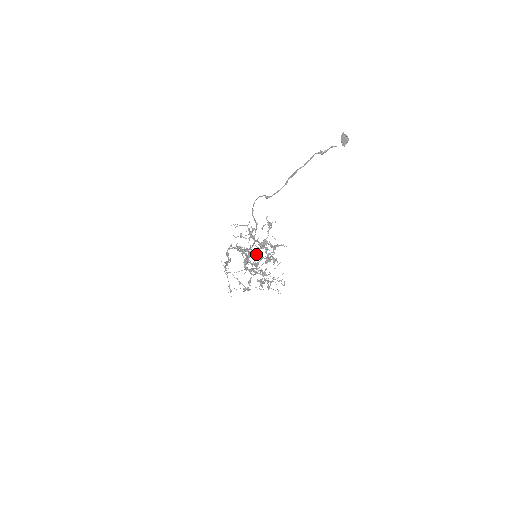
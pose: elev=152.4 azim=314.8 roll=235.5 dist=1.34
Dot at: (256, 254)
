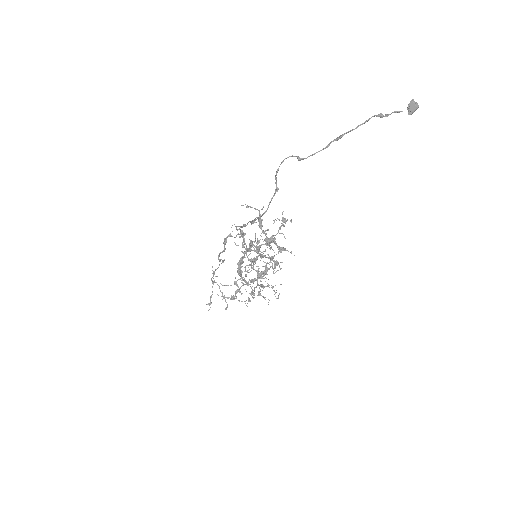
Dot at: (258, 249)
